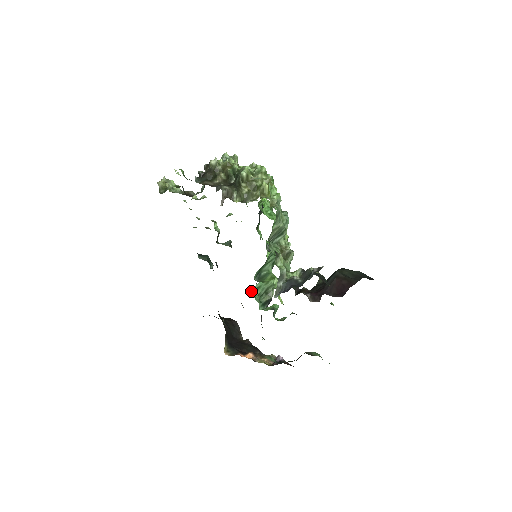
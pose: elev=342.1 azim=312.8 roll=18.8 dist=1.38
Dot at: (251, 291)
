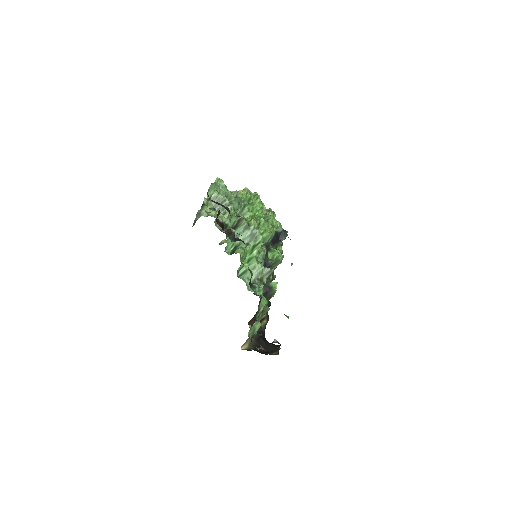
Dot at: (240, 274)
